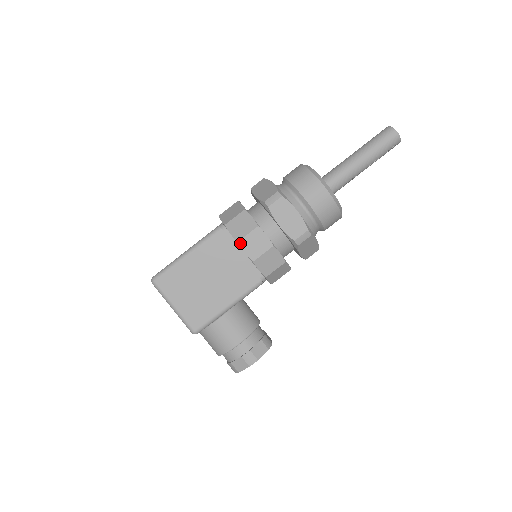
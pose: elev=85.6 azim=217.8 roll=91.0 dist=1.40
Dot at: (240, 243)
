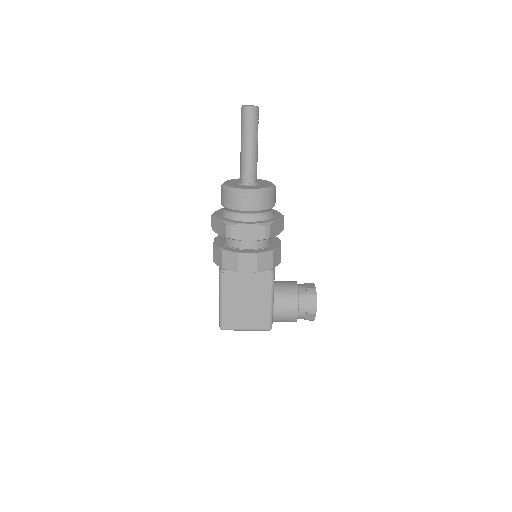
Dot at: (239, 271)
